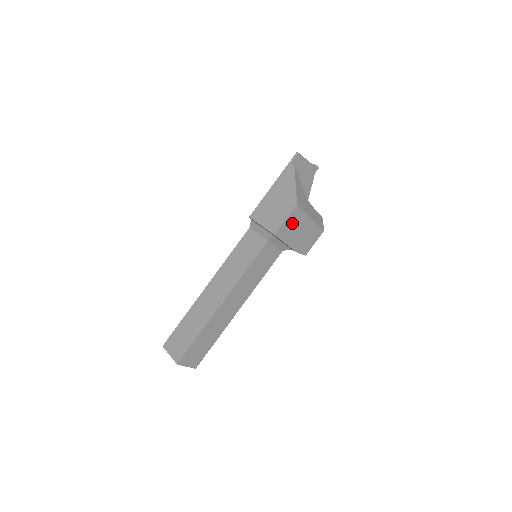
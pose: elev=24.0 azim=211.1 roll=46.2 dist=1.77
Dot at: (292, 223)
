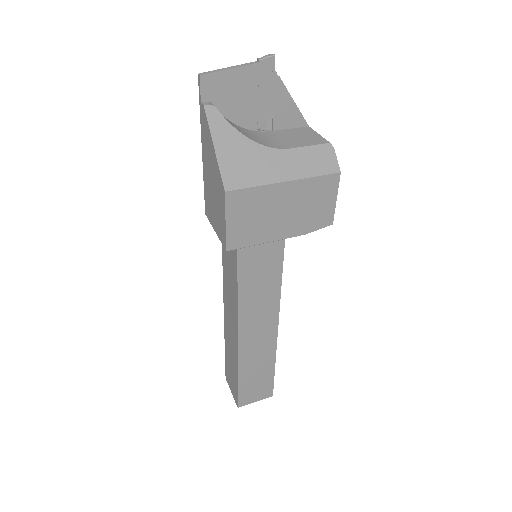
Dot at: (247, 216)
